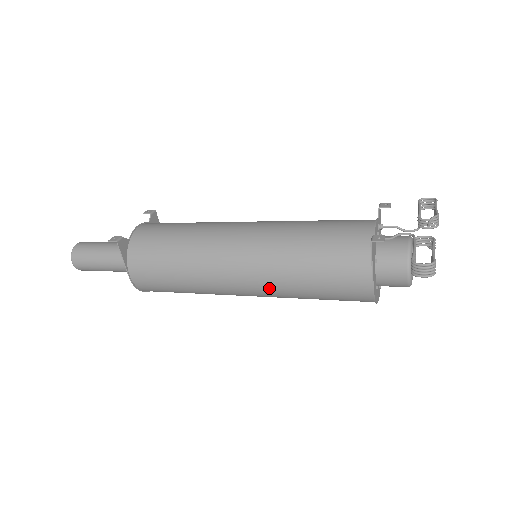
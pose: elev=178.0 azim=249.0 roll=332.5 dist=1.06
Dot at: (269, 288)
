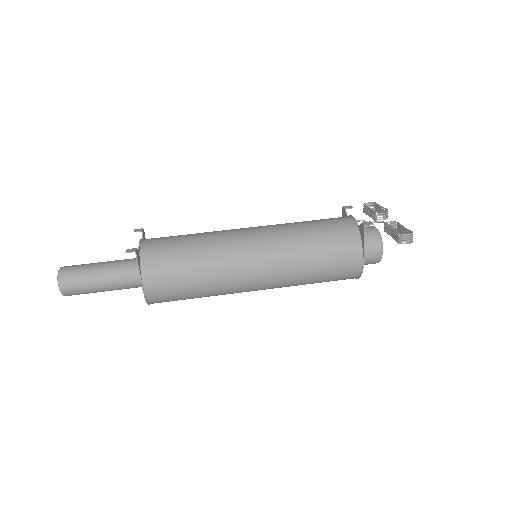
Dot at: (281, 277)
